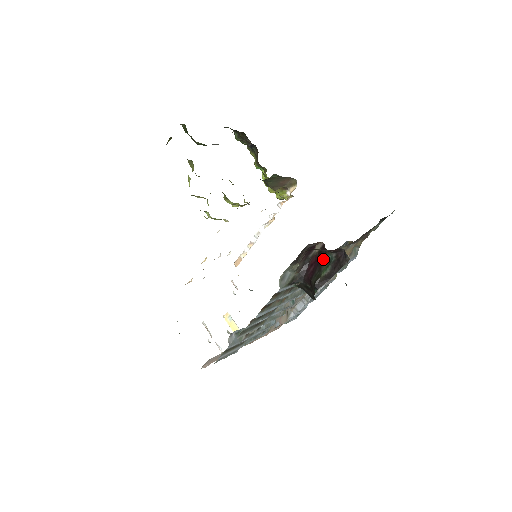
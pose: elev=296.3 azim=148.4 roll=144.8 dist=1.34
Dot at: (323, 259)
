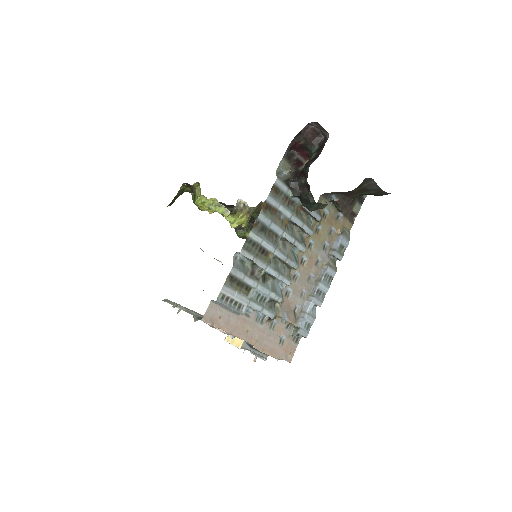
Dot at: occluded
